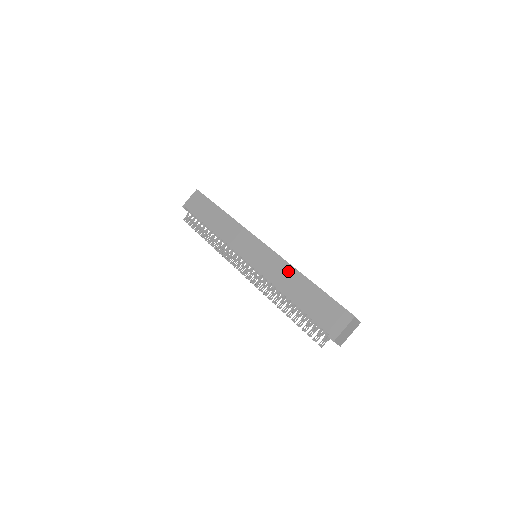
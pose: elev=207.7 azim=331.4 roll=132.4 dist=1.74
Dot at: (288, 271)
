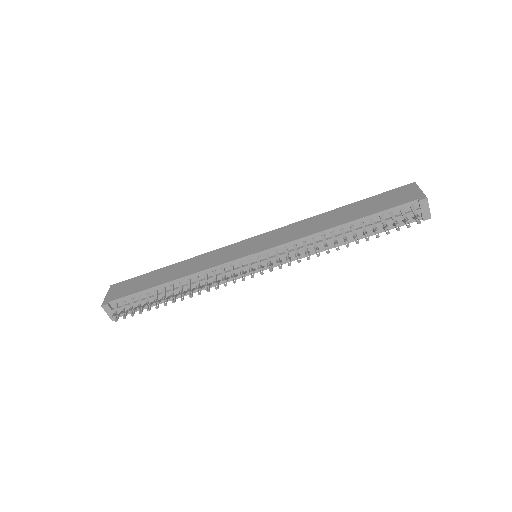
Dot at: (311, 221)
